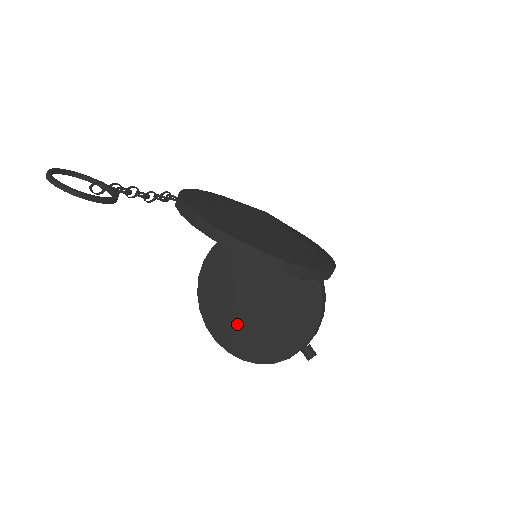
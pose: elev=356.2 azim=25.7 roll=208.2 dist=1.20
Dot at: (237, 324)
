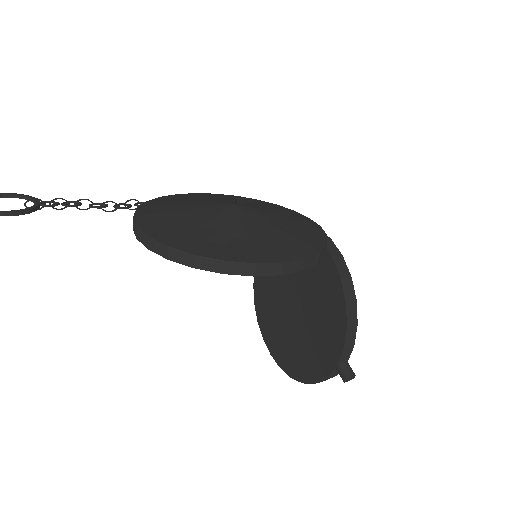
Dot at: (283, 336)
